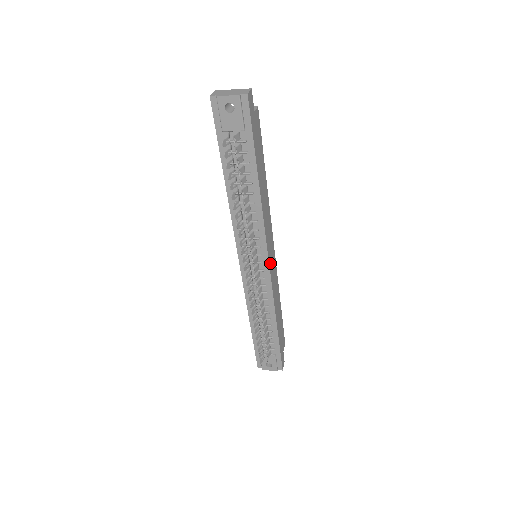
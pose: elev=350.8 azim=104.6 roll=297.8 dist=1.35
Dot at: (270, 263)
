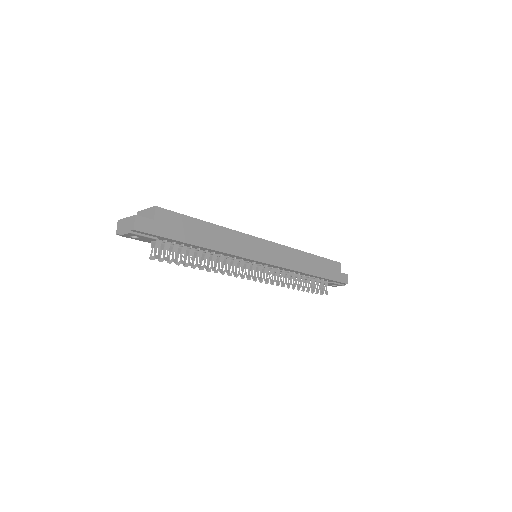
Dot at: (268, 260)
